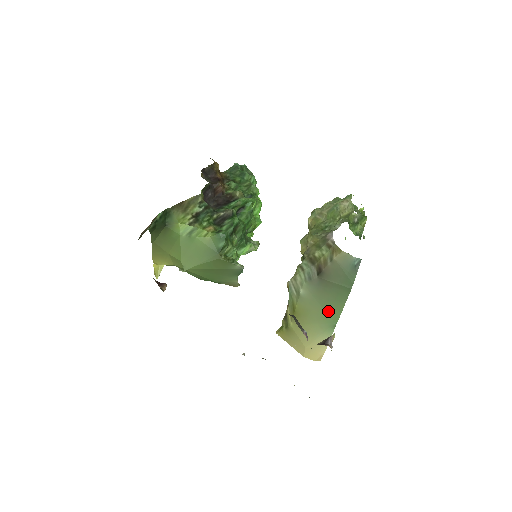
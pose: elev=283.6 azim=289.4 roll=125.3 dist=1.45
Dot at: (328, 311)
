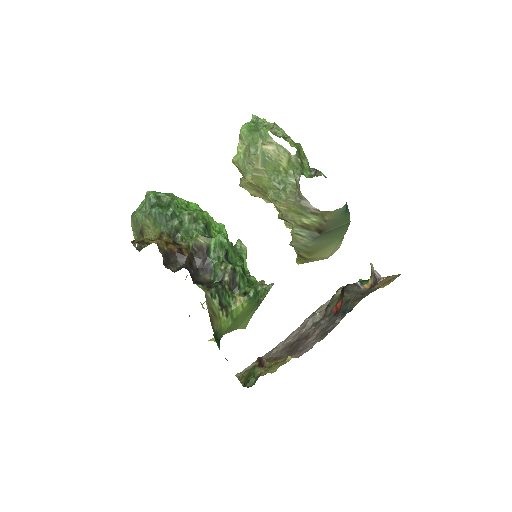
Dot at: (335, 237)
